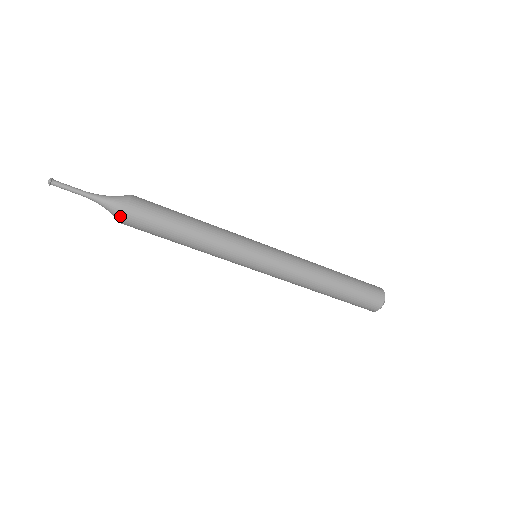
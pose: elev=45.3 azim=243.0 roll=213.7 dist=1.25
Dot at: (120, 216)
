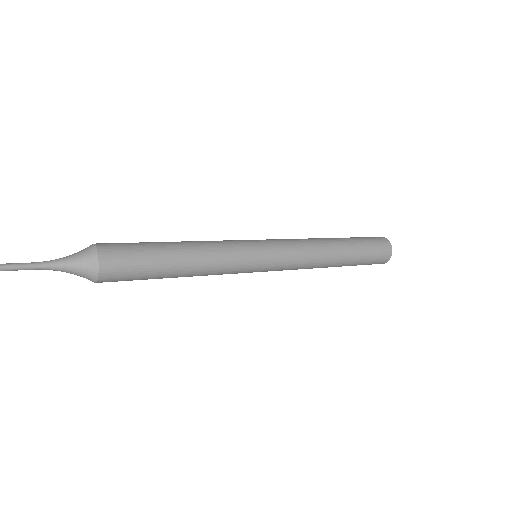
Dot at: (90, 280)
